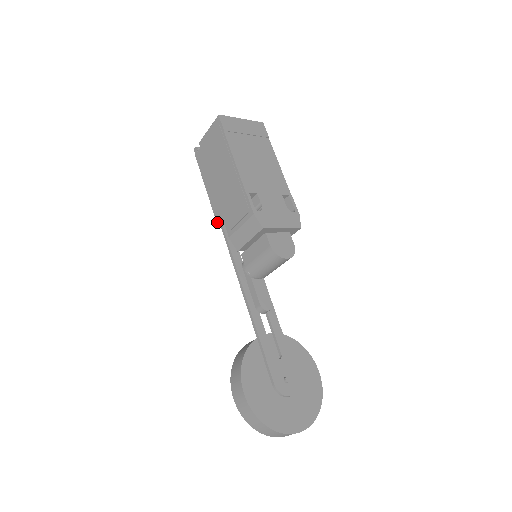
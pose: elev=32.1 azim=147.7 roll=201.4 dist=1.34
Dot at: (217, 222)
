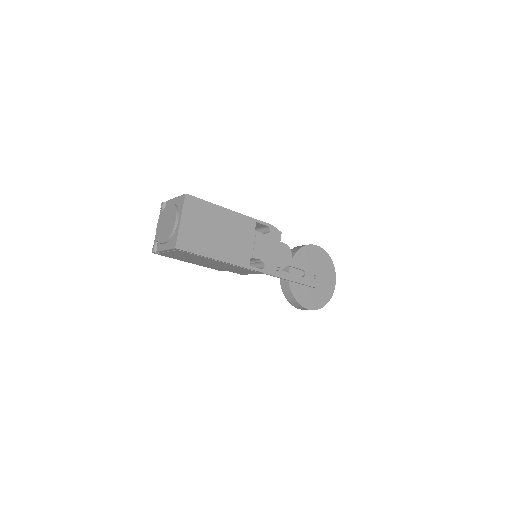
Dot at: occluded
